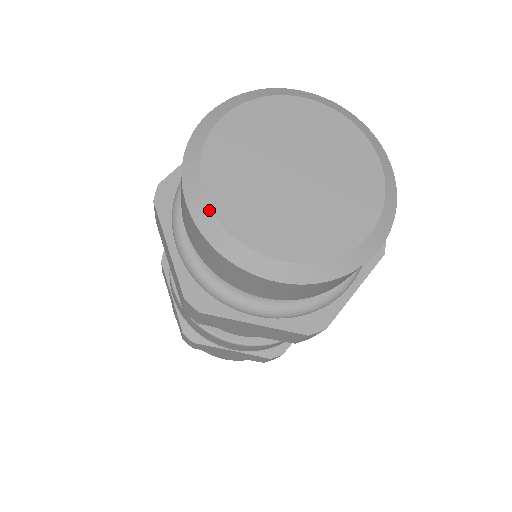
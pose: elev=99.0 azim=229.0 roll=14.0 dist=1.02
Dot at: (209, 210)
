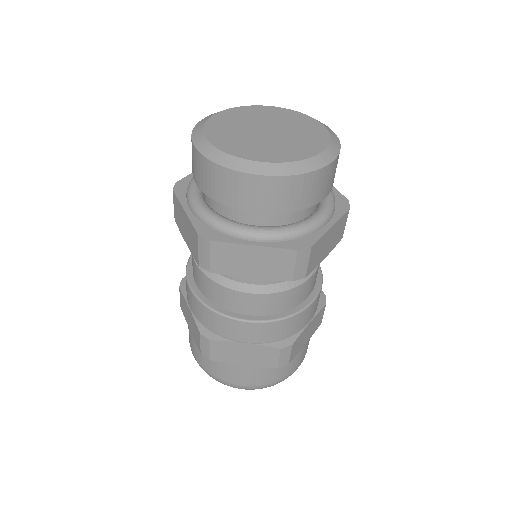
Dot at: (211, 116)
